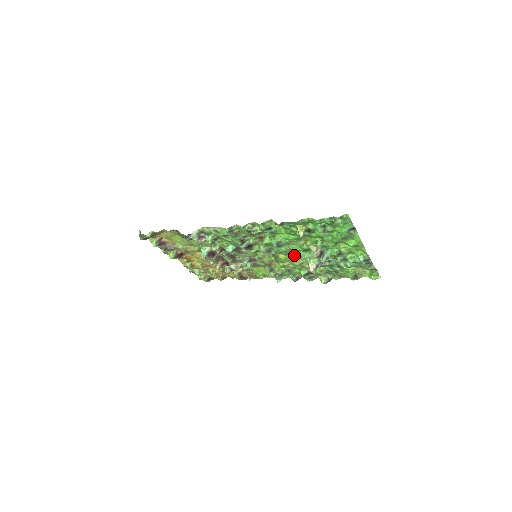
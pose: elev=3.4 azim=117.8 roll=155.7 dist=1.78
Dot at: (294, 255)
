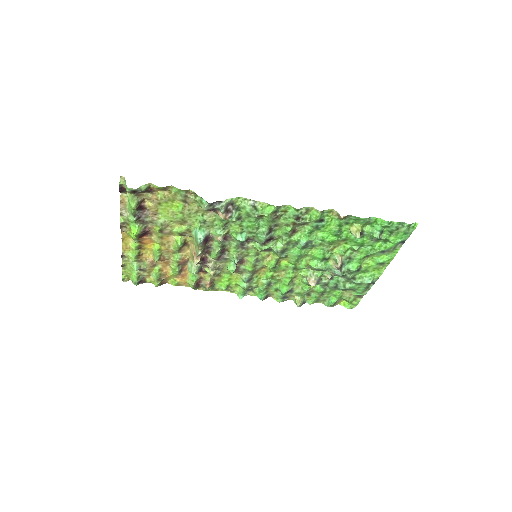
Dot at: (302, 263)
